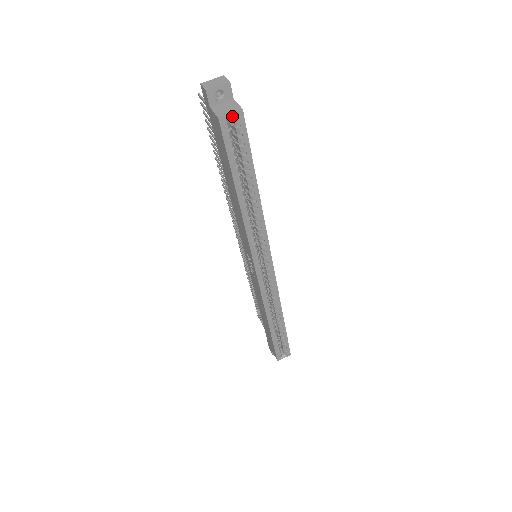
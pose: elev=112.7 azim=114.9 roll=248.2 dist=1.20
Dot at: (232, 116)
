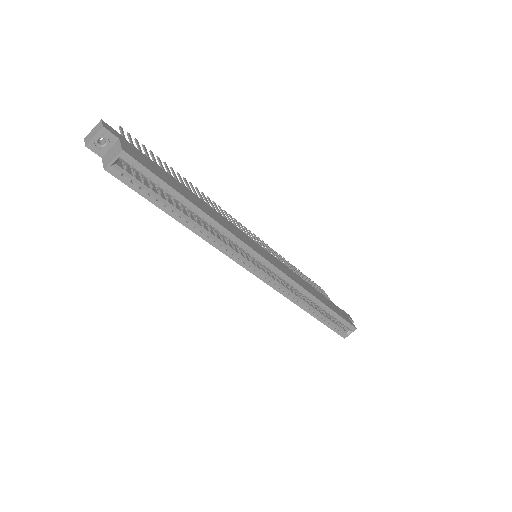
Dot at: (118, 160)
